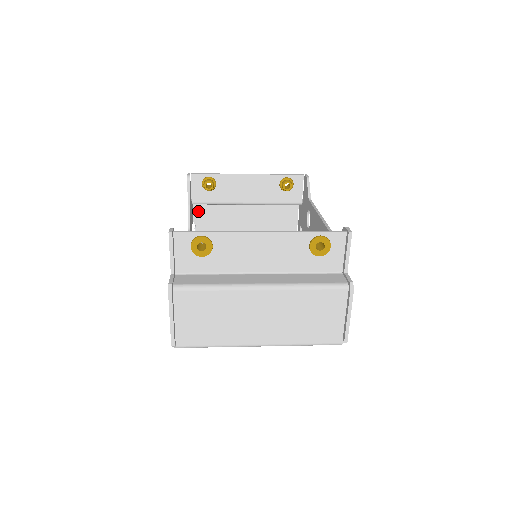
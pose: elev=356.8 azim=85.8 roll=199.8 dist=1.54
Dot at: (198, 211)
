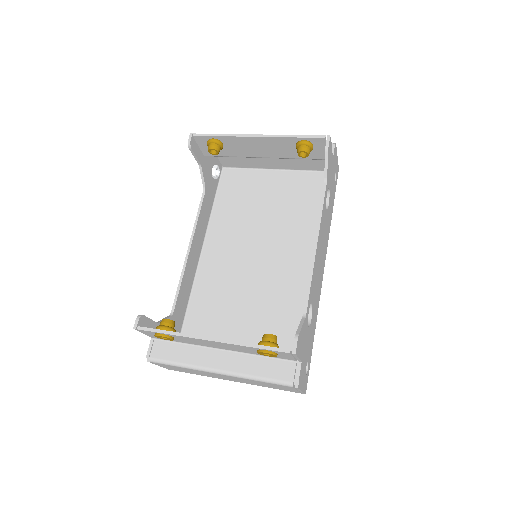
Dot at: occluded
